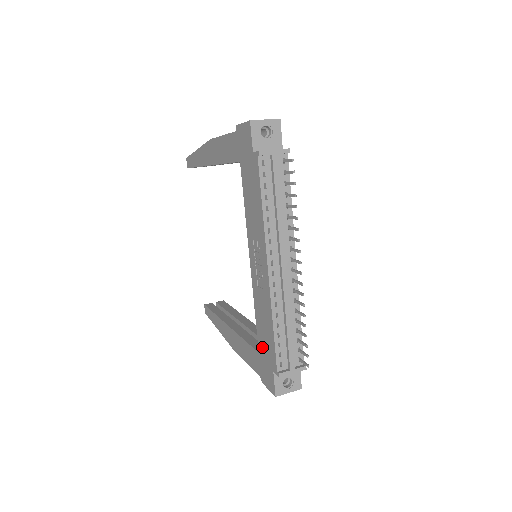
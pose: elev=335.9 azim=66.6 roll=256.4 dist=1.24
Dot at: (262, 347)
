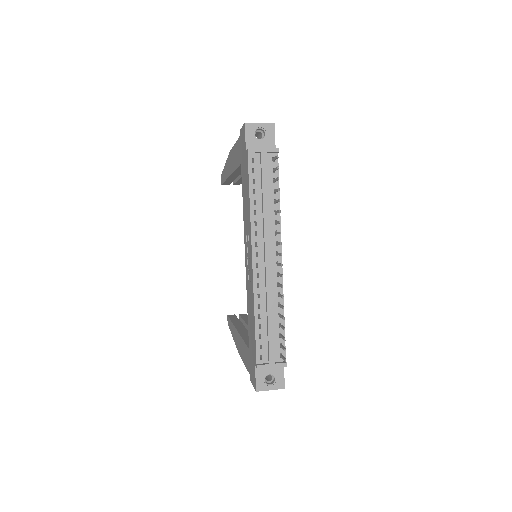
Dot at: (250, 342)
